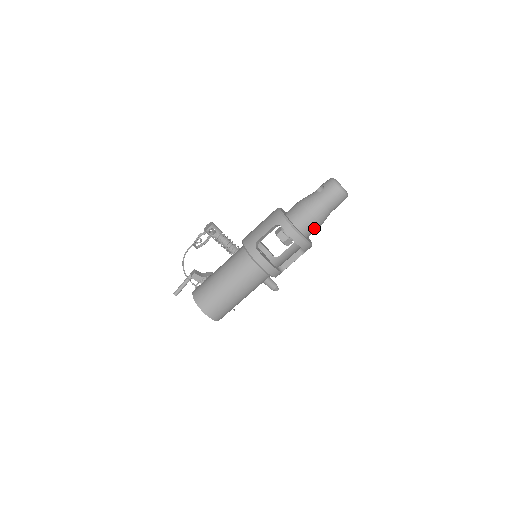
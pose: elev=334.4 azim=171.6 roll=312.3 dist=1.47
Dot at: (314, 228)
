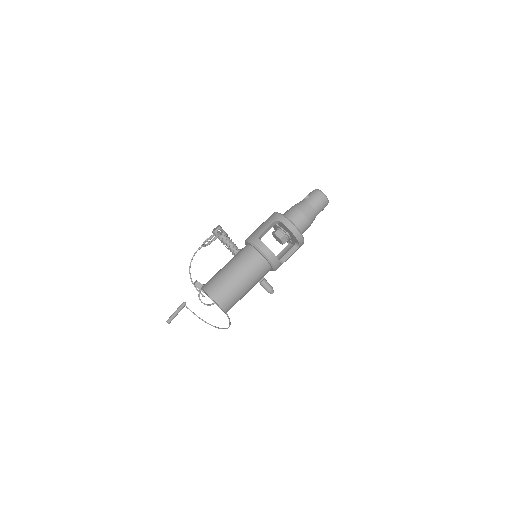
Dot at: (305, 226)
